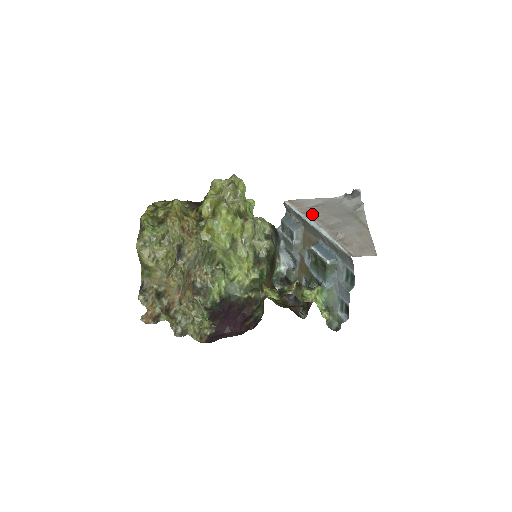
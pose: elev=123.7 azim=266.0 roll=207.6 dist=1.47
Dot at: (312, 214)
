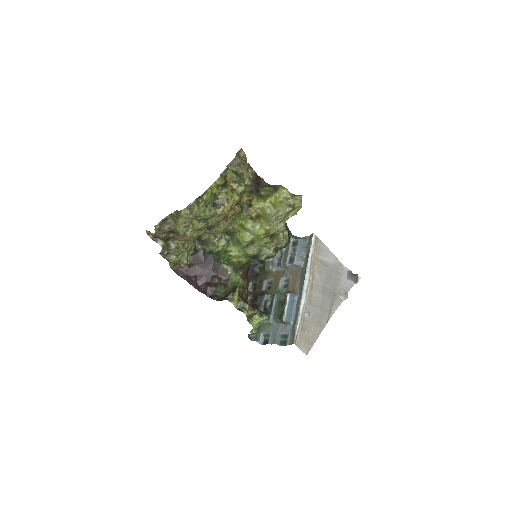
Dot at: (315, 271)
